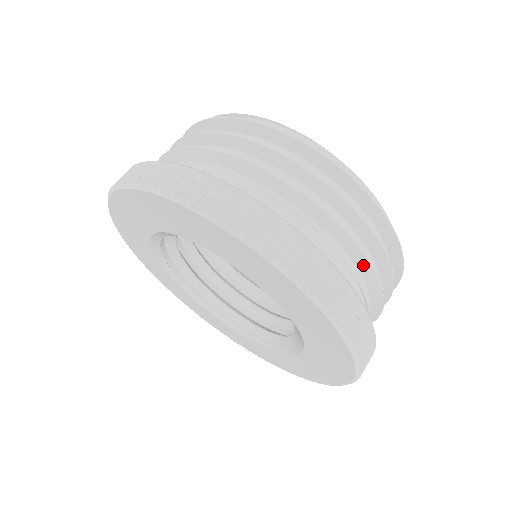
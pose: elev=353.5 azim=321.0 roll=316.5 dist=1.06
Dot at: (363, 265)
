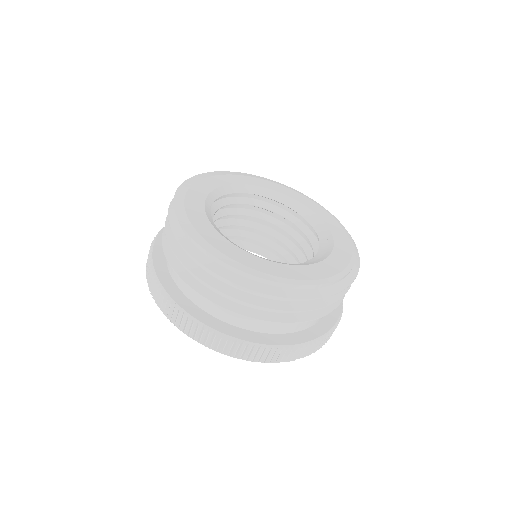
Dot at: occluded
